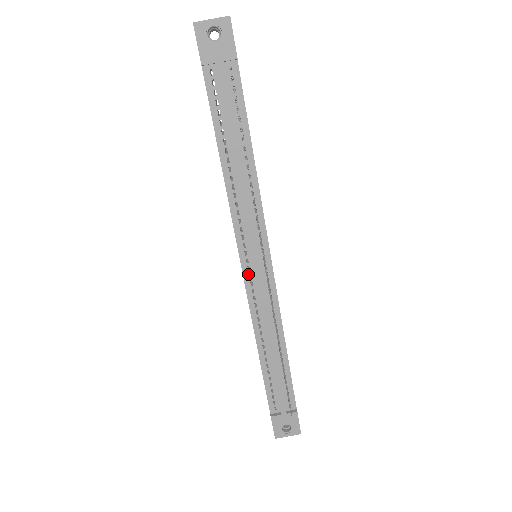
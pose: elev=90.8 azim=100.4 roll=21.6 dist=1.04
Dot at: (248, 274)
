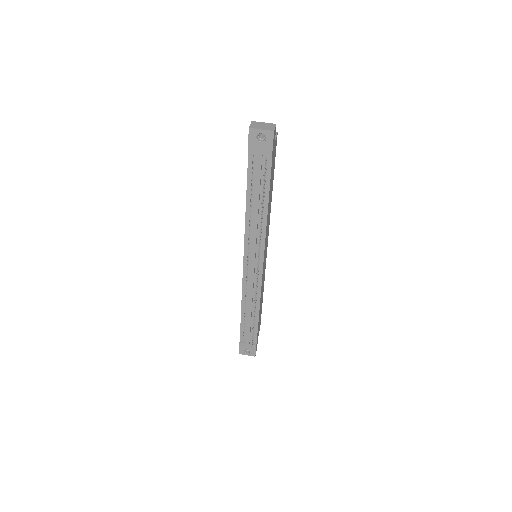
Dot at: (246, 268)
